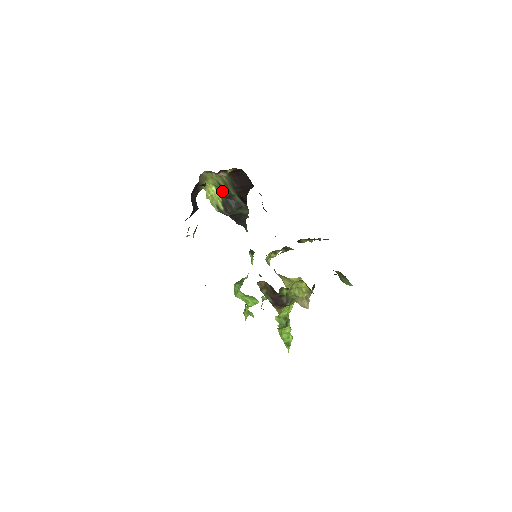
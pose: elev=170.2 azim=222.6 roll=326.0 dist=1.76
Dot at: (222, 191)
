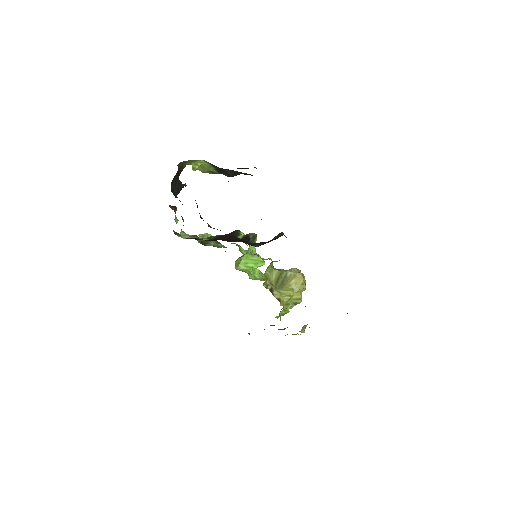
Dot at: occluded
